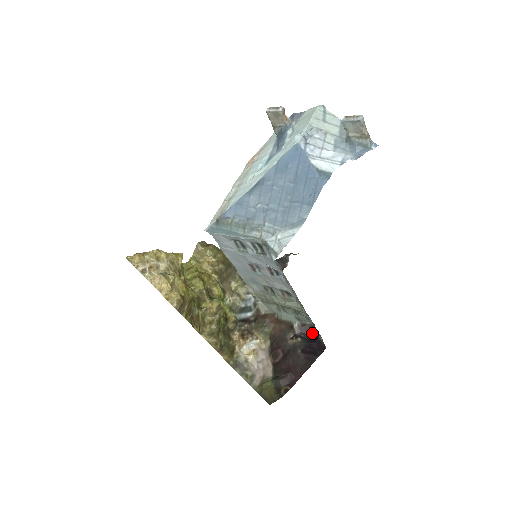
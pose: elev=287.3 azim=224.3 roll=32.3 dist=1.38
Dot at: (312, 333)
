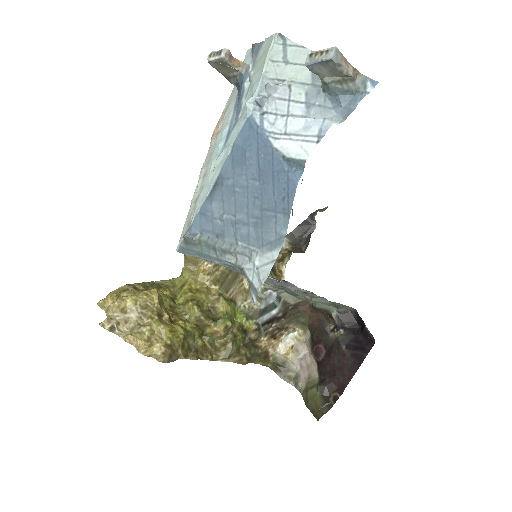
Dot at: (357, 320)
